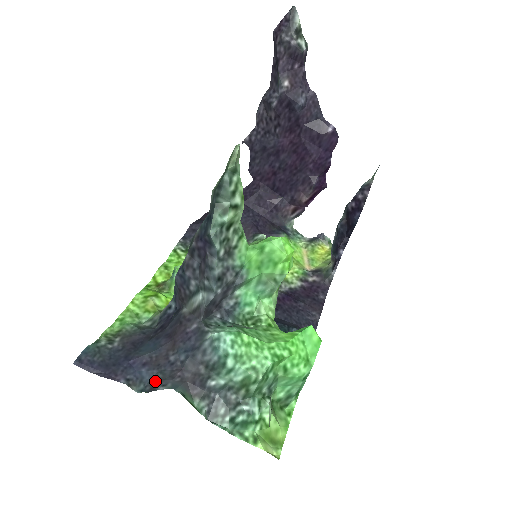
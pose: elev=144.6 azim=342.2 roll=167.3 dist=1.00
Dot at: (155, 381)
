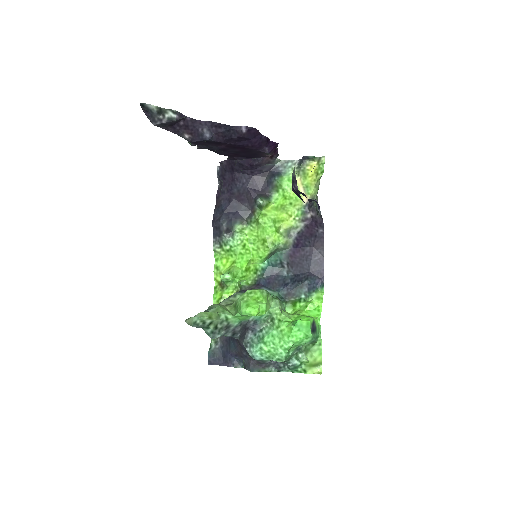
Dot at: (244, 364)
